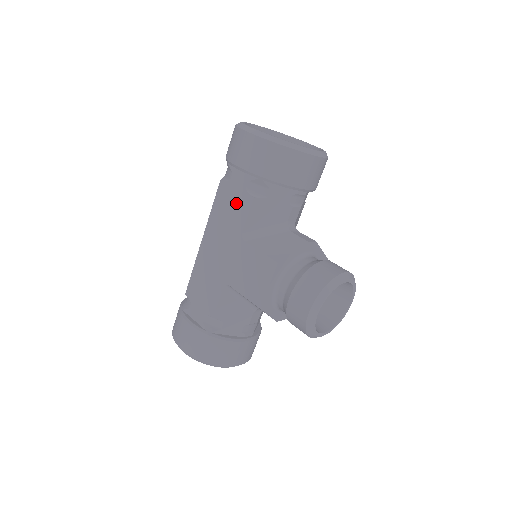
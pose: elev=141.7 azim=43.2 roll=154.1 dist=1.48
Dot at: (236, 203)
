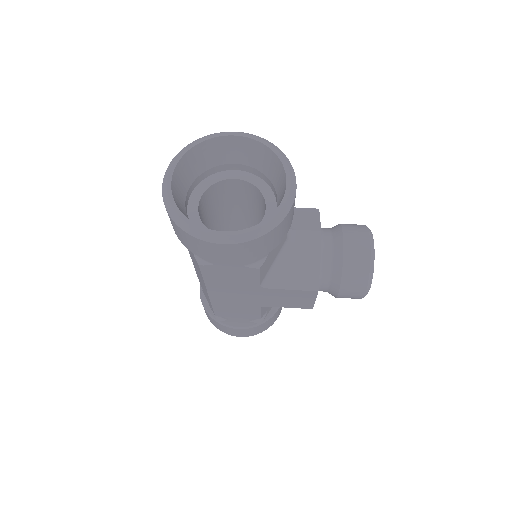
Dot at: (237, 274)
